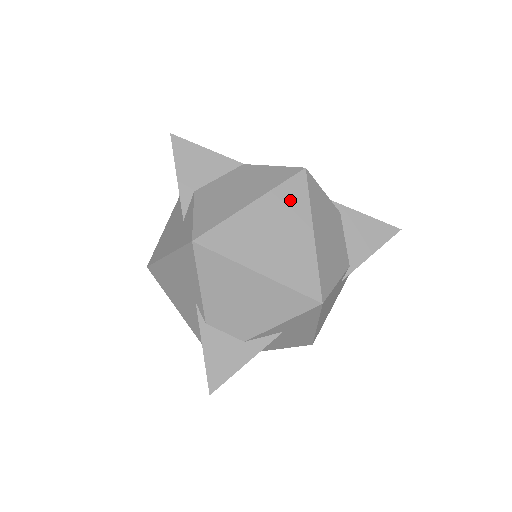
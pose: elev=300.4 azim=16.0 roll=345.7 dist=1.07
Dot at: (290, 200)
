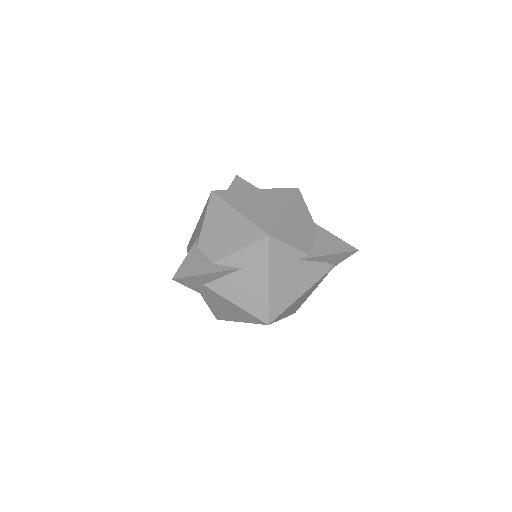
Dot at: (280, 195)
